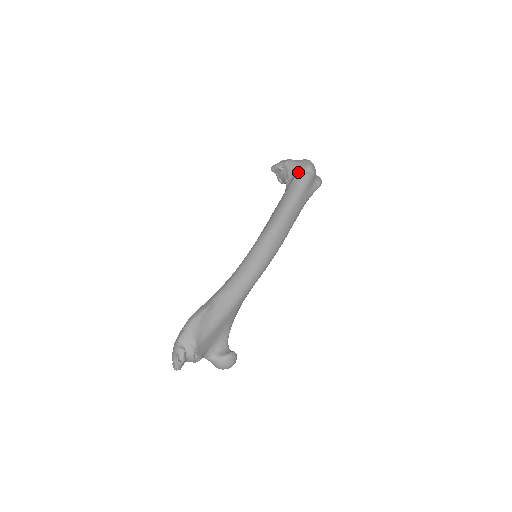
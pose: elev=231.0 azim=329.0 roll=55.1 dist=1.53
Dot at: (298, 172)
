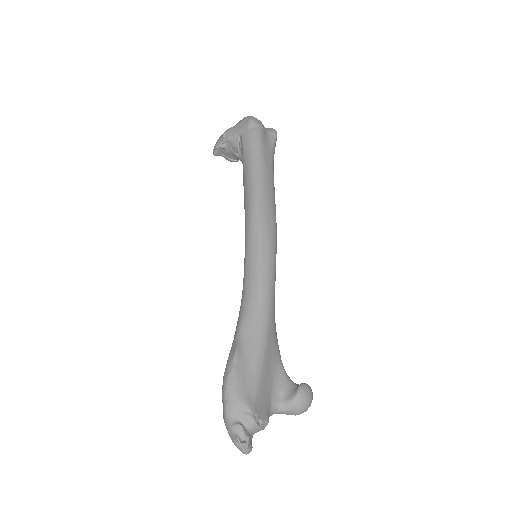
Dot at: (243, 136)
